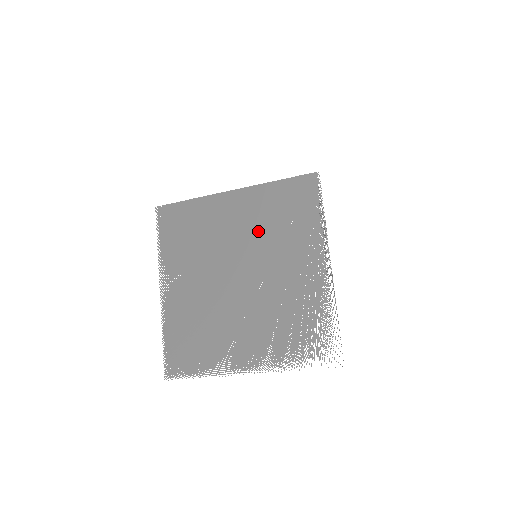
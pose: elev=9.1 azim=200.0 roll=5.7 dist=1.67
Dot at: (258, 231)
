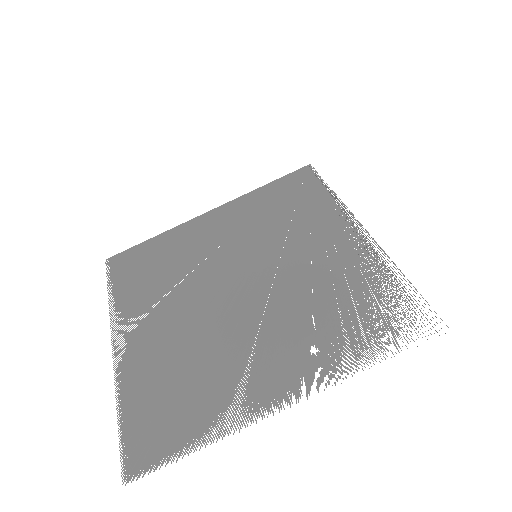
Dot at: (252, 232)
